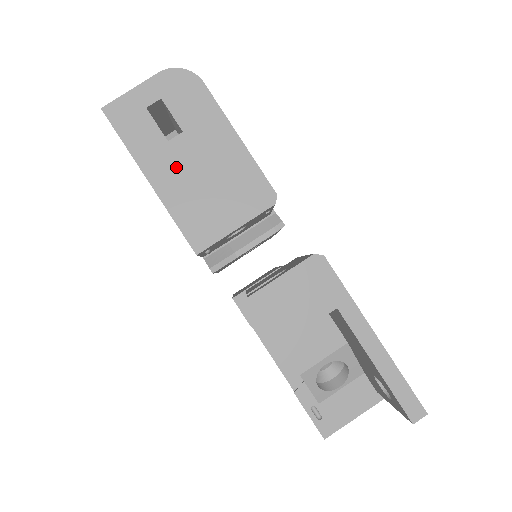
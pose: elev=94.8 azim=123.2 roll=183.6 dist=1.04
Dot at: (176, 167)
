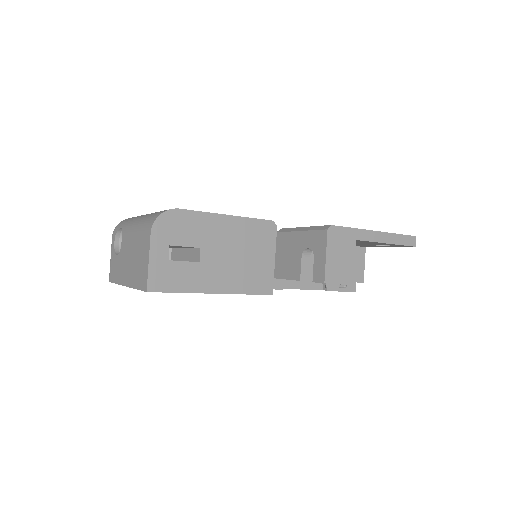
Dot at: (218, 269)
